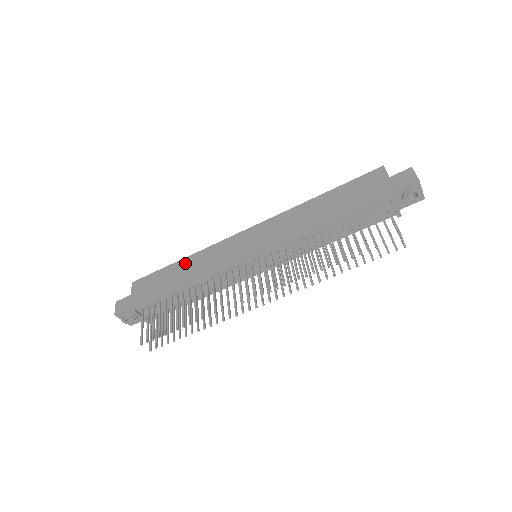
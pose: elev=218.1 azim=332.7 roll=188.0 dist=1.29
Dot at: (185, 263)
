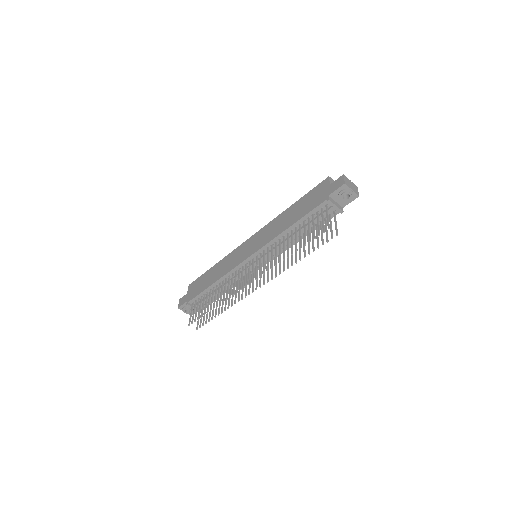
Dot at: (216, 267)
